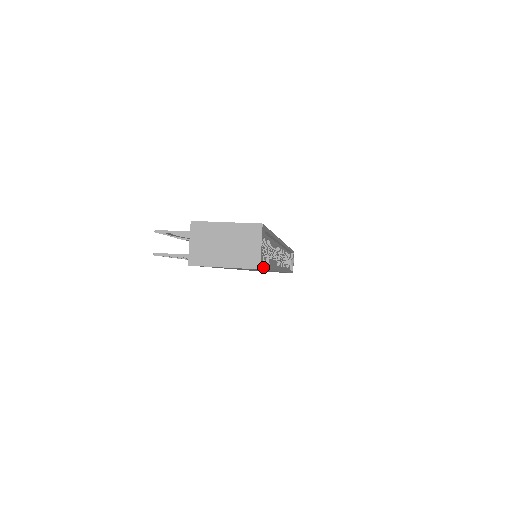
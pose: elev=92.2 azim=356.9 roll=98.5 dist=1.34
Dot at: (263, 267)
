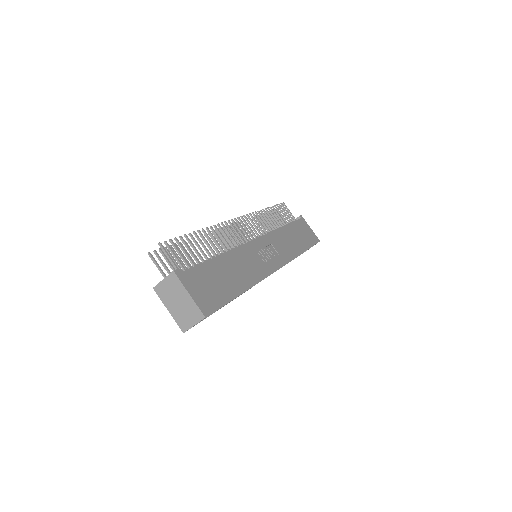
Dot at: occluded
